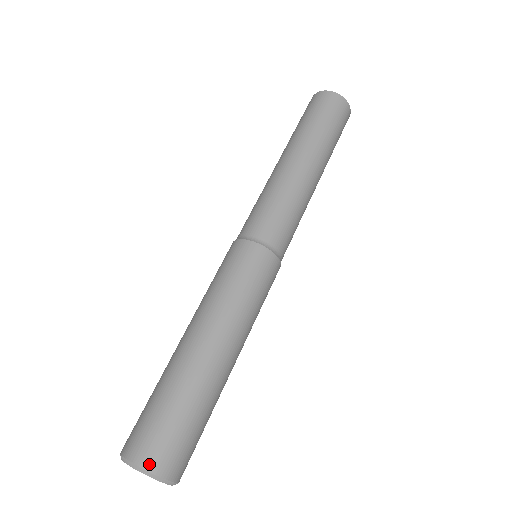
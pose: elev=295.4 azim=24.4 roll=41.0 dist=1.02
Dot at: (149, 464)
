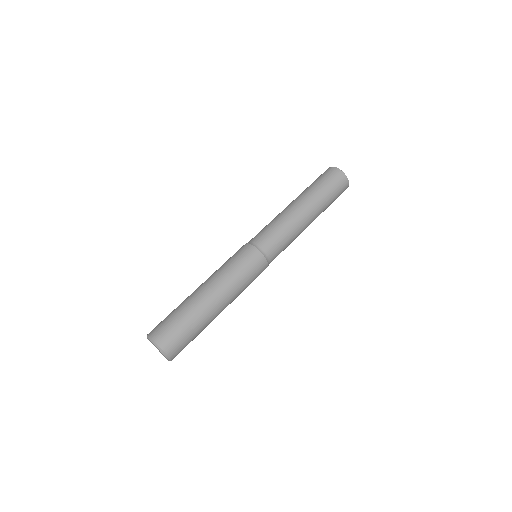
Dot at: (162, 345)
